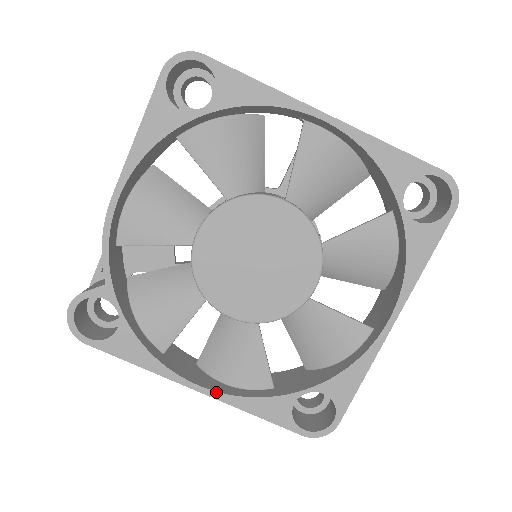
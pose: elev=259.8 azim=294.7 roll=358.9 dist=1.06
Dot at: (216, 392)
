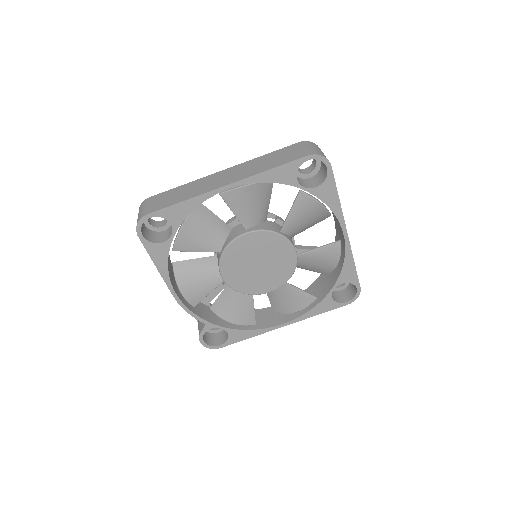
Dot at: (293, 320)
